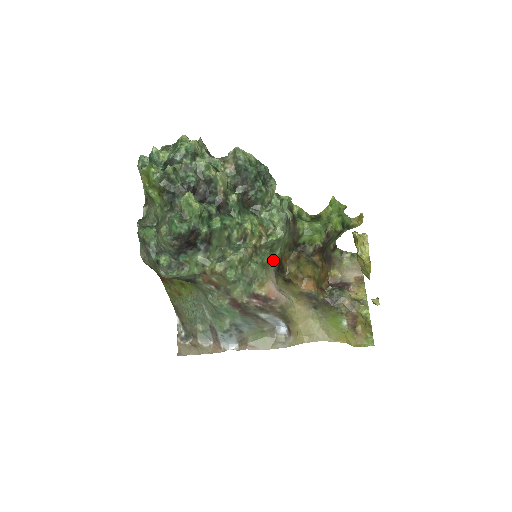
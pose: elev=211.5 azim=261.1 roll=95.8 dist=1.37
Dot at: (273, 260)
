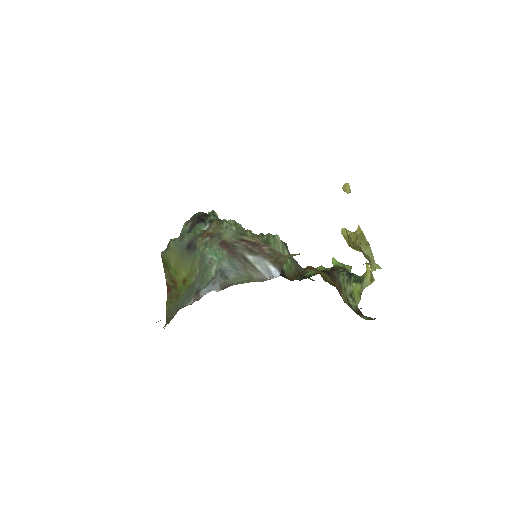
Dot at: occluded
